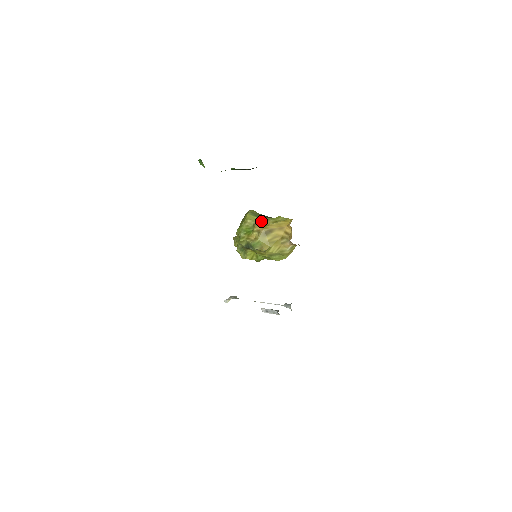
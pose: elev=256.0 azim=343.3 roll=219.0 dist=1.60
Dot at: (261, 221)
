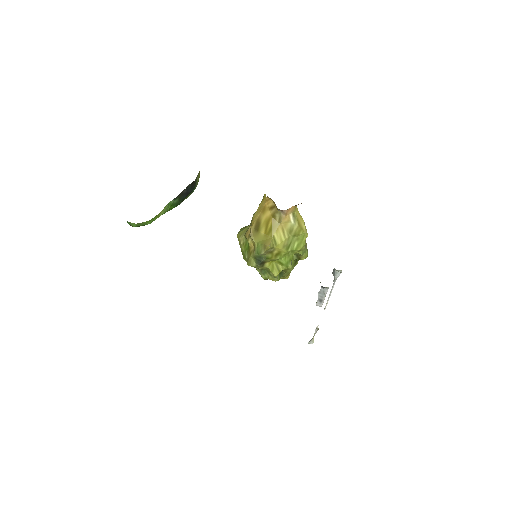
Dot at: (249, 226)
